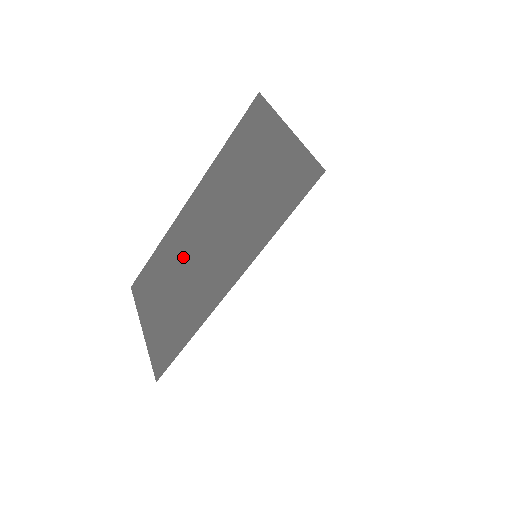
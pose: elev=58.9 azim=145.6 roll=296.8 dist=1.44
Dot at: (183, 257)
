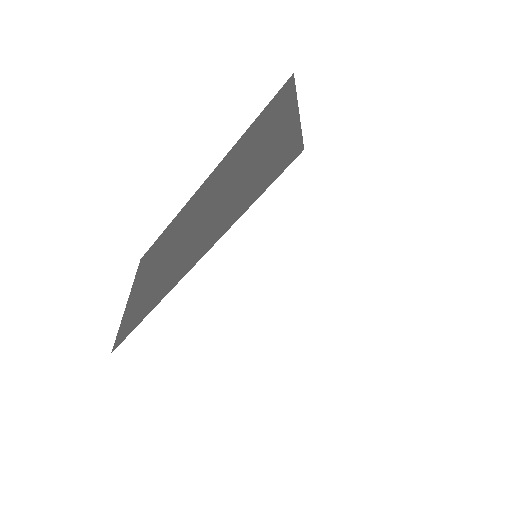
Dot at: (179, 234)
